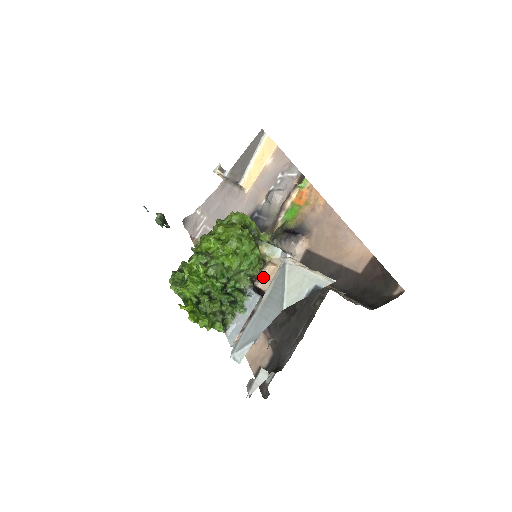
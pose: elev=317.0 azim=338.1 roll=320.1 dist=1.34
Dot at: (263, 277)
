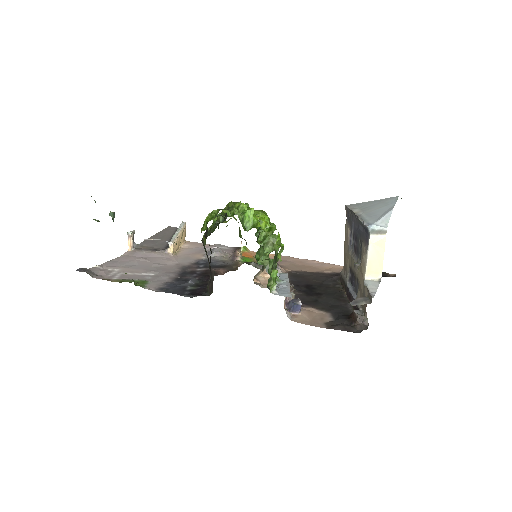
Dot at: (258, 283)
